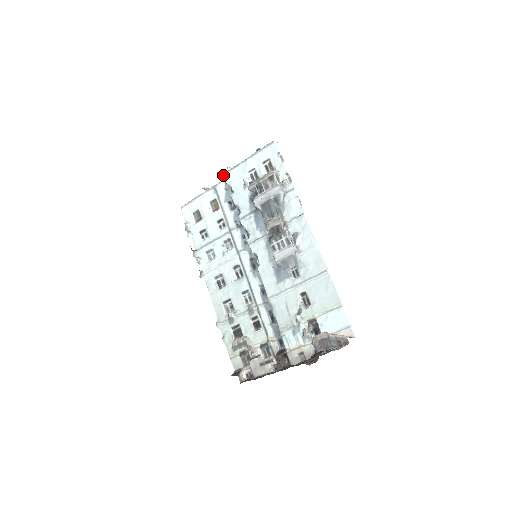
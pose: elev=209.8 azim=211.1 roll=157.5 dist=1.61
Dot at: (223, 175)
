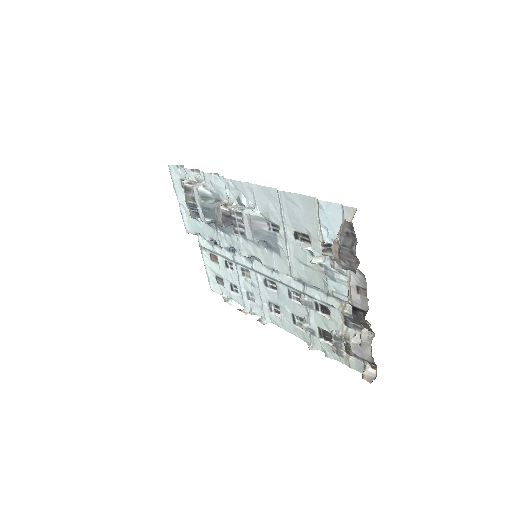
Dot at: occluded
